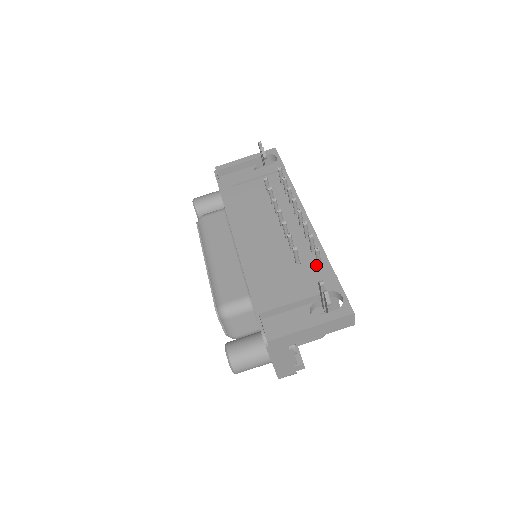
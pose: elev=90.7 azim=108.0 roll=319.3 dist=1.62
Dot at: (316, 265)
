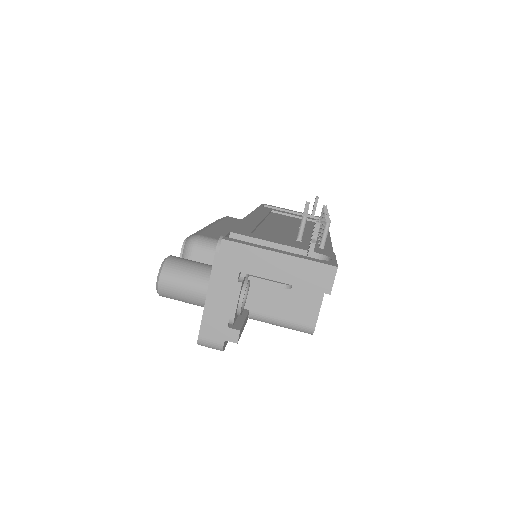
Dot at: (317, 247)
